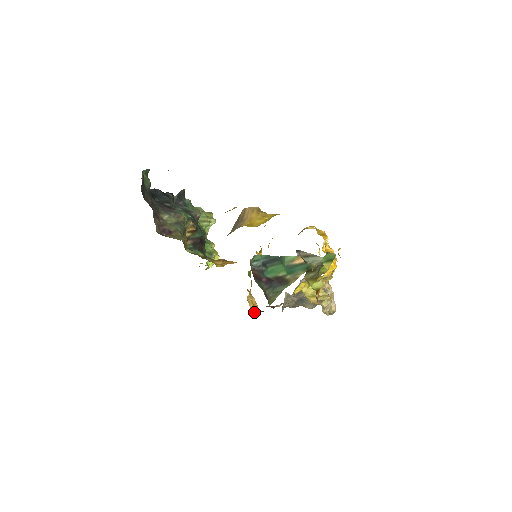
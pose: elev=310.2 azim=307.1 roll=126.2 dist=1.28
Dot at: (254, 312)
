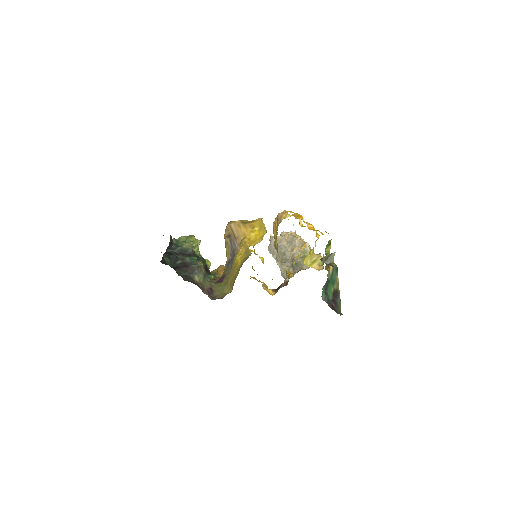
Dot at: (272, 294)
